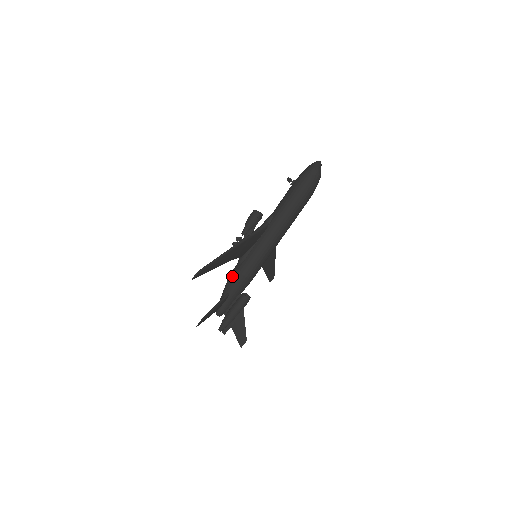
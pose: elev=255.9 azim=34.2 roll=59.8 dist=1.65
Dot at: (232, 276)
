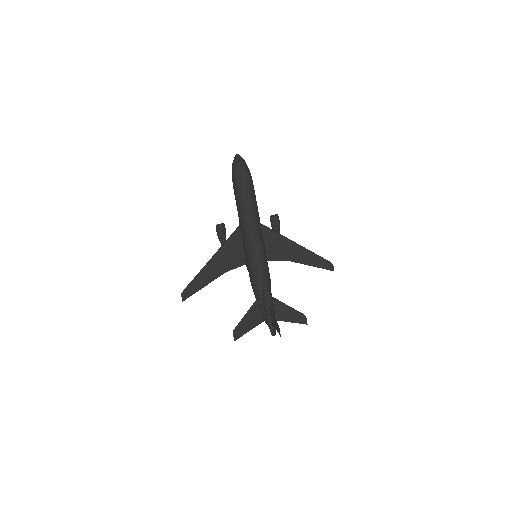
Dot at: (251, 284)
